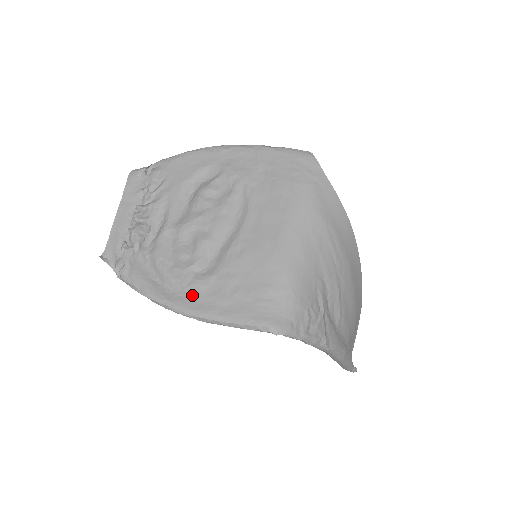
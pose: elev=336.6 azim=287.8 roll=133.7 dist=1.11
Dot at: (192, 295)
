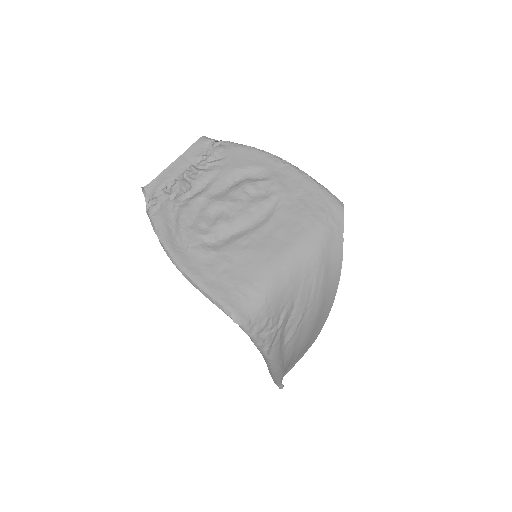
Dot at: (191, 256)
